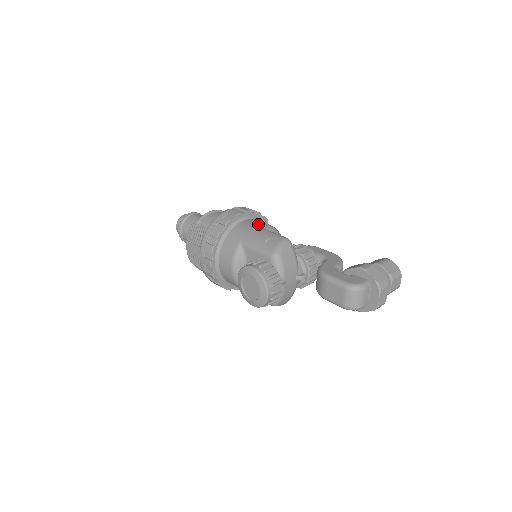
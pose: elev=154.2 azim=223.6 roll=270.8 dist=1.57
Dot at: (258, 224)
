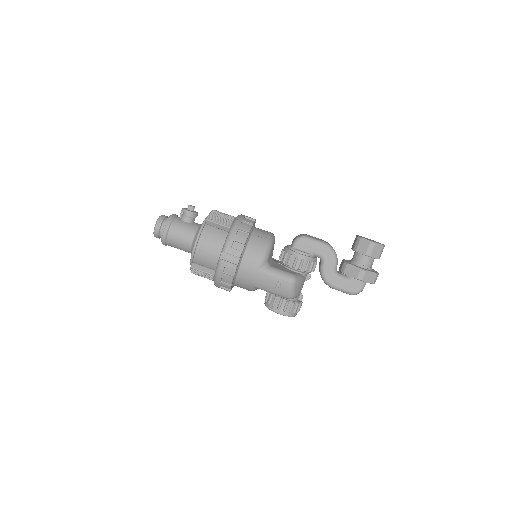
Dot at: (257, 265)
